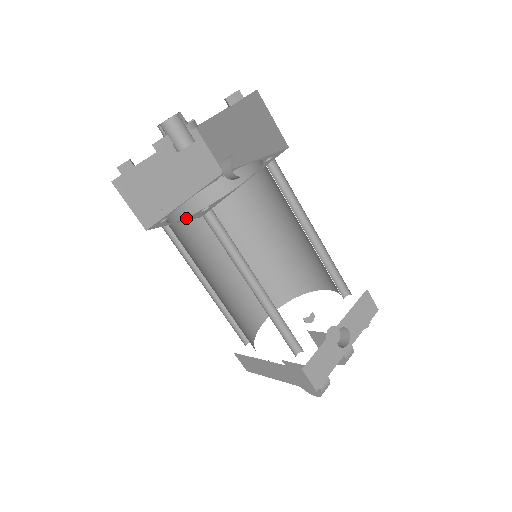
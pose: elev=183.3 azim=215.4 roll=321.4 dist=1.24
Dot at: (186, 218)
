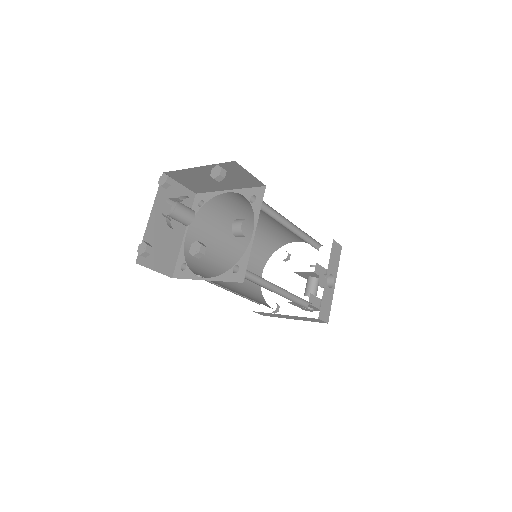
Dot at: (221, 277)
